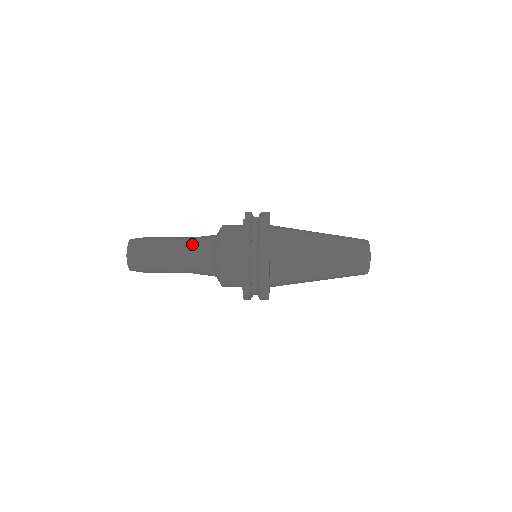
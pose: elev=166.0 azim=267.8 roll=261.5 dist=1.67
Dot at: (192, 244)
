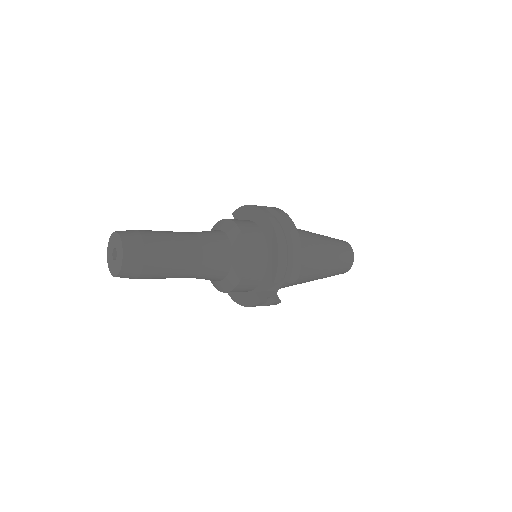
Dot at: occluded
